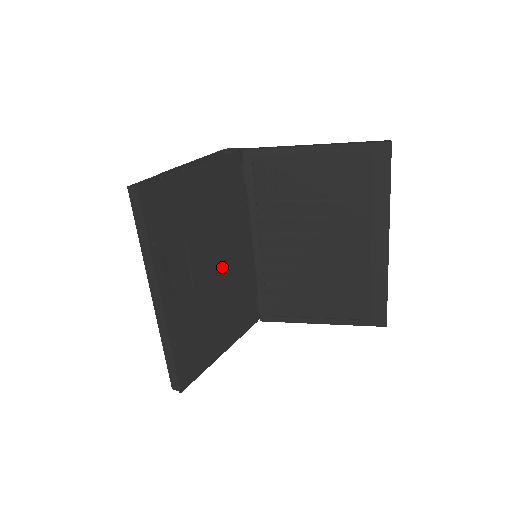
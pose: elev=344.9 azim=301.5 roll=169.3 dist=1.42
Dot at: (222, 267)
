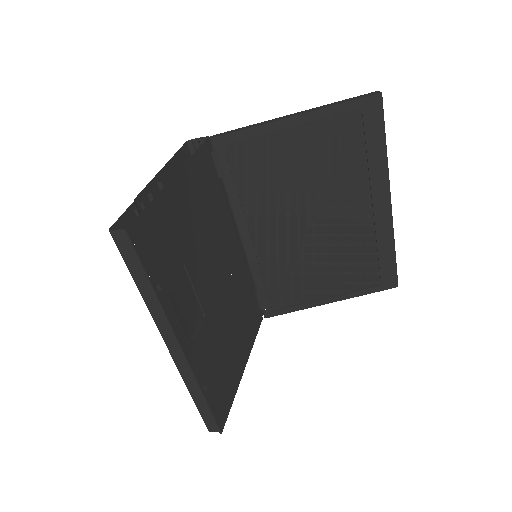
Dot at: (223, 280)
